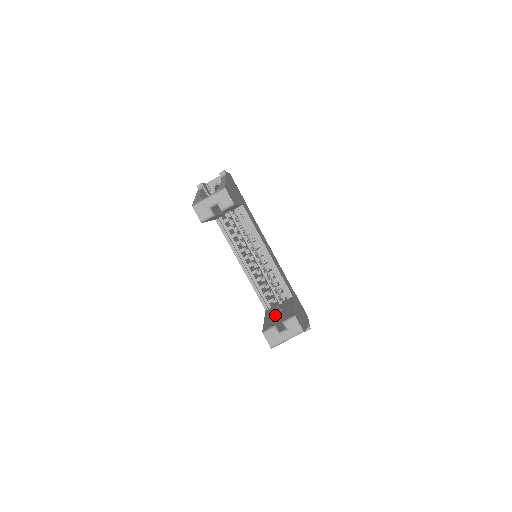
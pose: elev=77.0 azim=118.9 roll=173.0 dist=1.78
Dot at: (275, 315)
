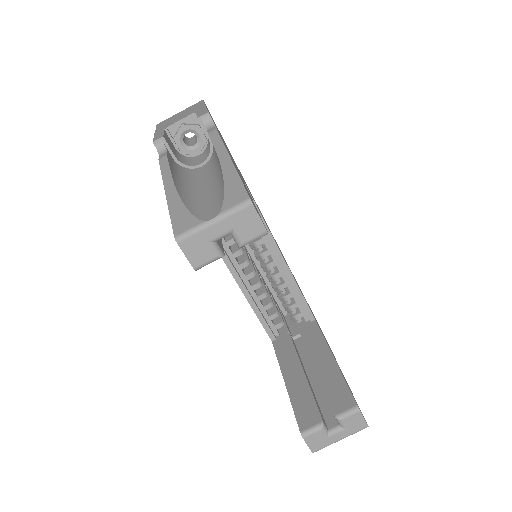
Dot at: (305, 376)
